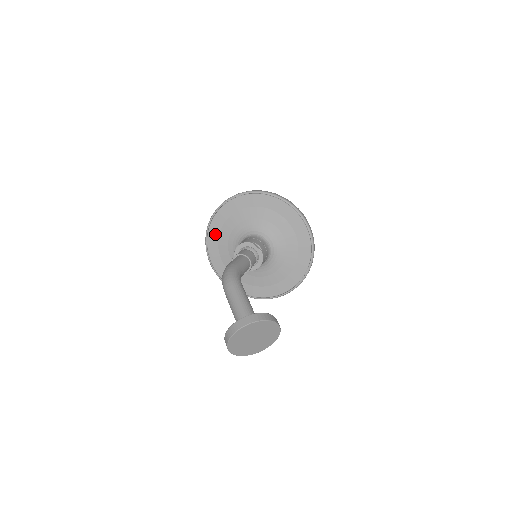
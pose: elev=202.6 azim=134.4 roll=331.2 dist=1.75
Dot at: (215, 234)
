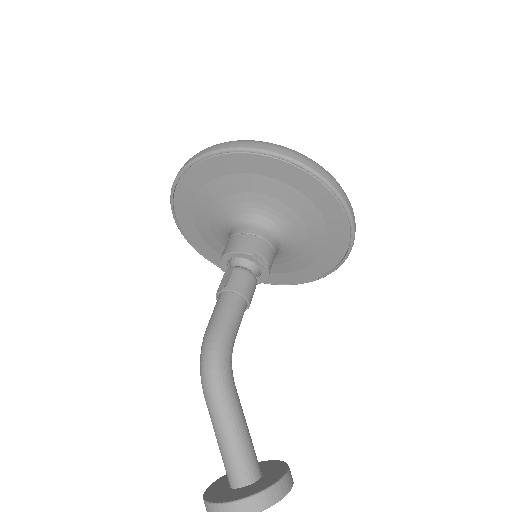
Dot at: (187, 197)
